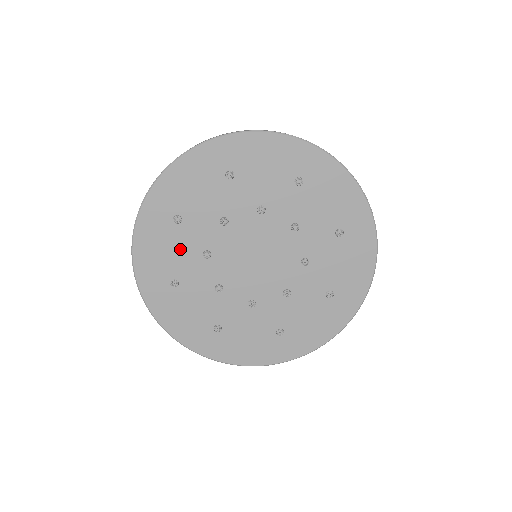
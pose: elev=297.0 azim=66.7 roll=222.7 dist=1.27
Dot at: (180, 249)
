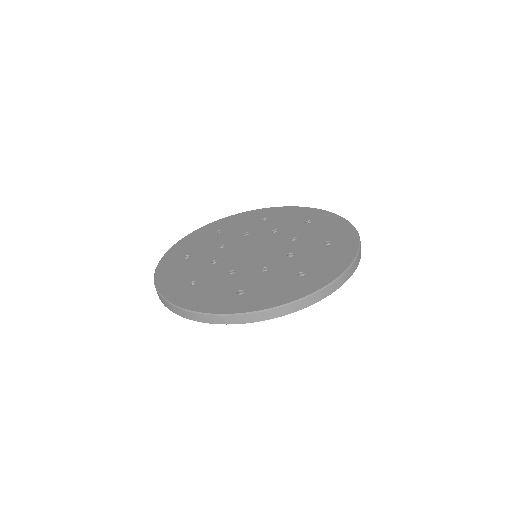
Dot at: (193, 267)
